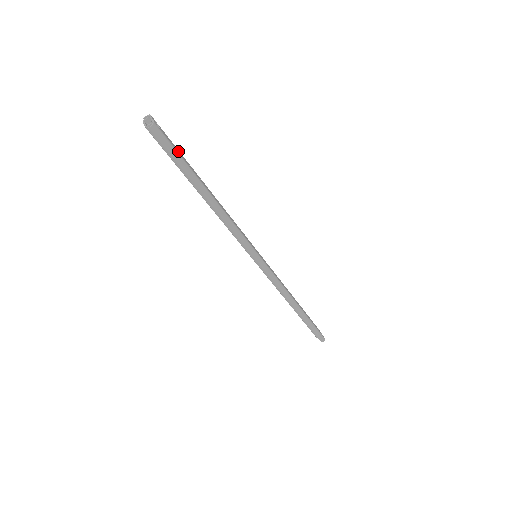
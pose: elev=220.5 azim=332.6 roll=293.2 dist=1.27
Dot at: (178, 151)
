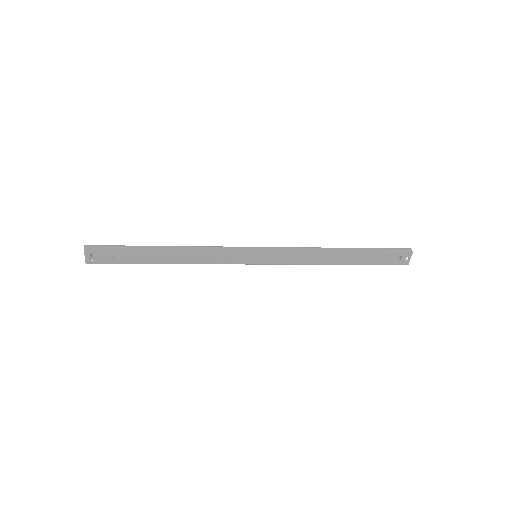
Dot at: (119, 257)
